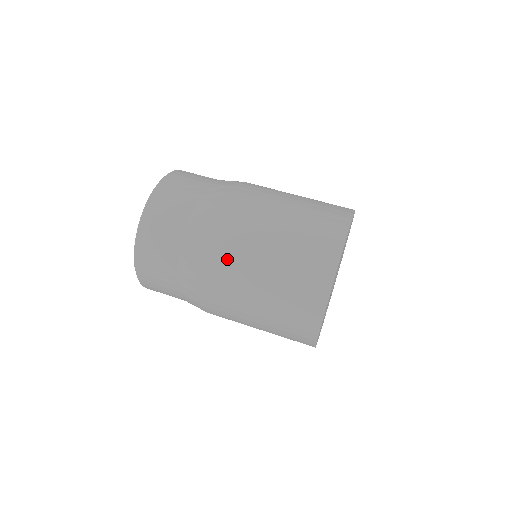
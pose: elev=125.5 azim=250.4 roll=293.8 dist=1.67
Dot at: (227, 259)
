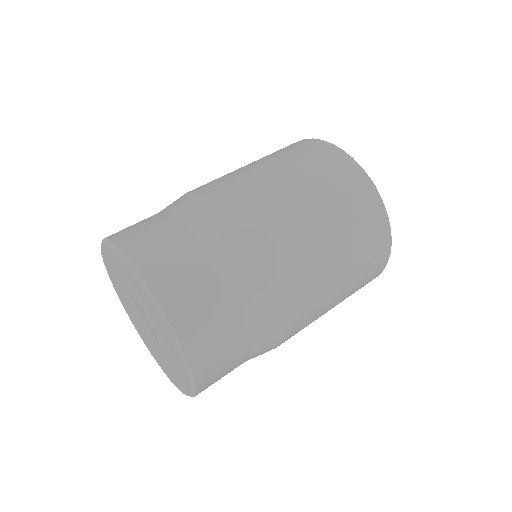
Dot at: (263, 214)
